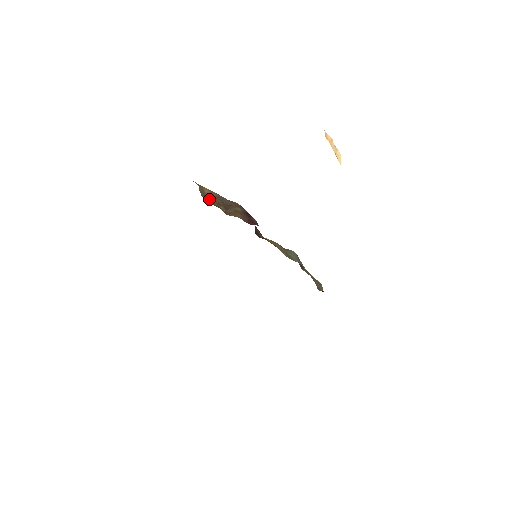
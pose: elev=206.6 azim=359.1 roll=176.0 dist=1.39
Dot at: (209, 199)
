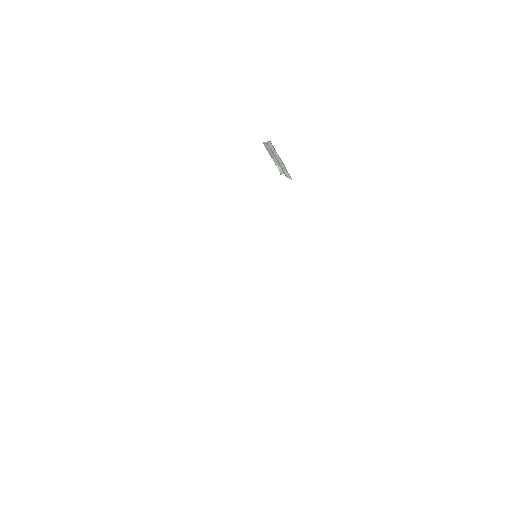
Dot at: occluded
